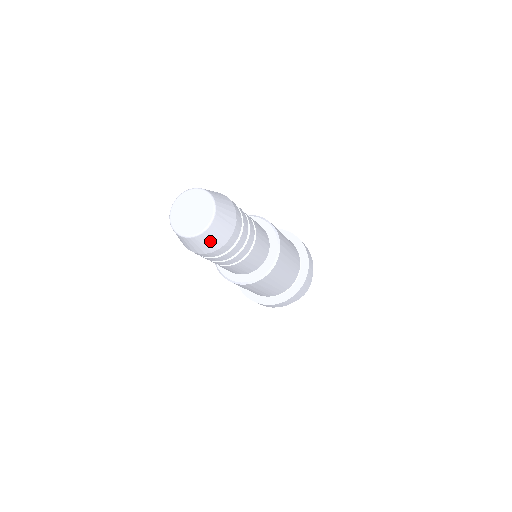
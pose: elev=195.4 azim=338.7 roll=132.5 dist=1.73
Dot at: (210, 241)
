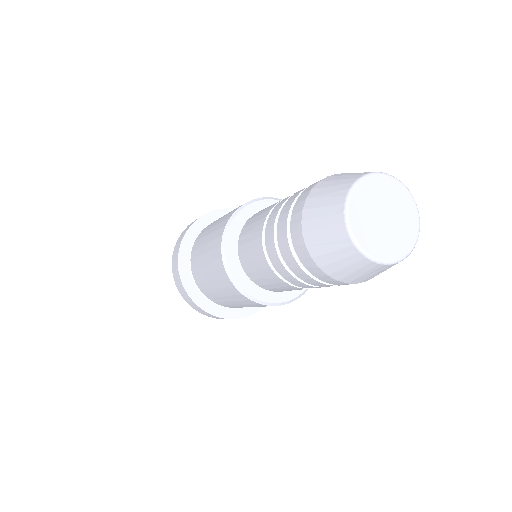
Dot at: occluded
